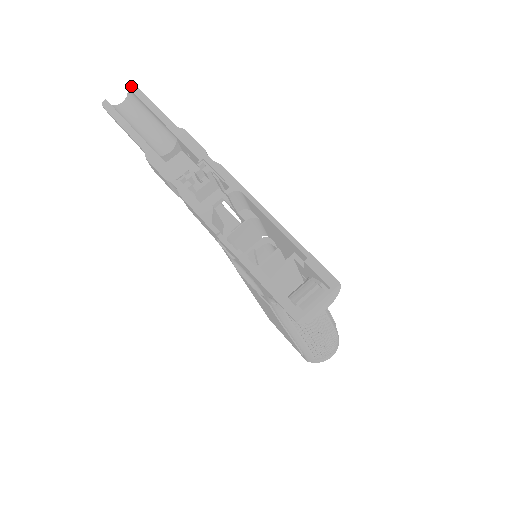
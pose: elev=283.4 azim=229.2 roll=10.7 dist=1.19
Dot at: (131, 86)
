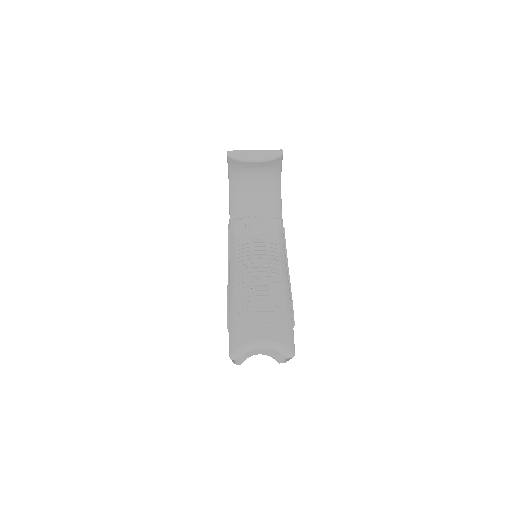
Dot at: occluded
